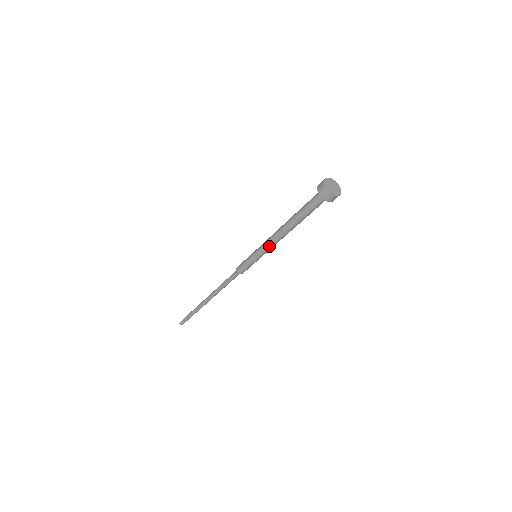
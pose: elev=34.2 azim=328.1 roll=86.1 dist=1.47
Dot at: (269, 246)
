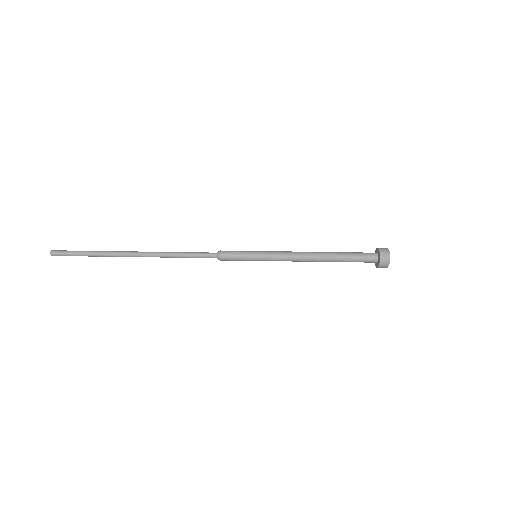
Dot at: (285, 259)
